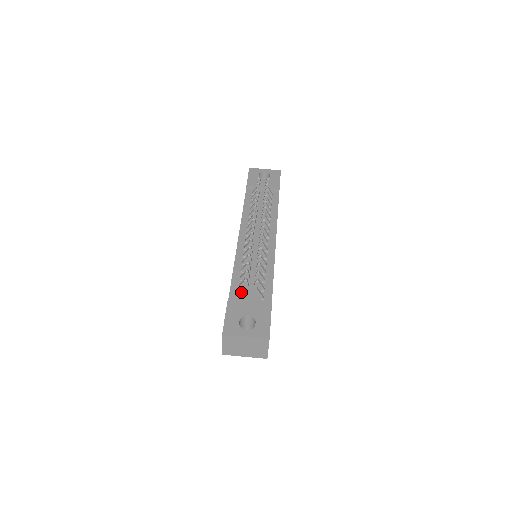
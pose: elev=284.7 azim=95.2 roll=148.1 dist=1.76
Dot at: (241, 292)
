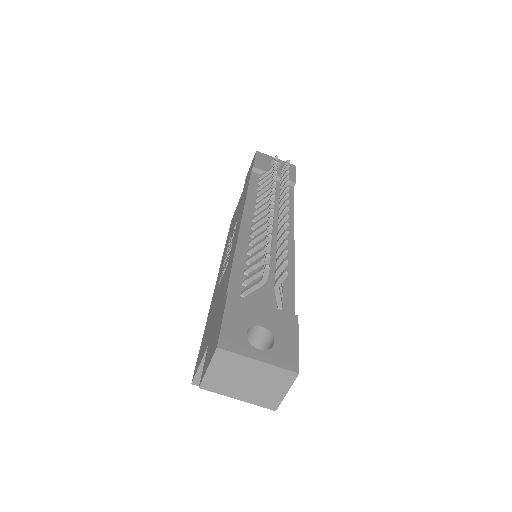
Dot at: (250, 288)
